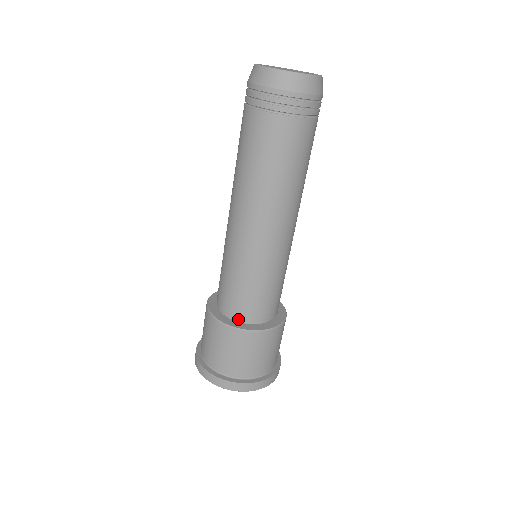
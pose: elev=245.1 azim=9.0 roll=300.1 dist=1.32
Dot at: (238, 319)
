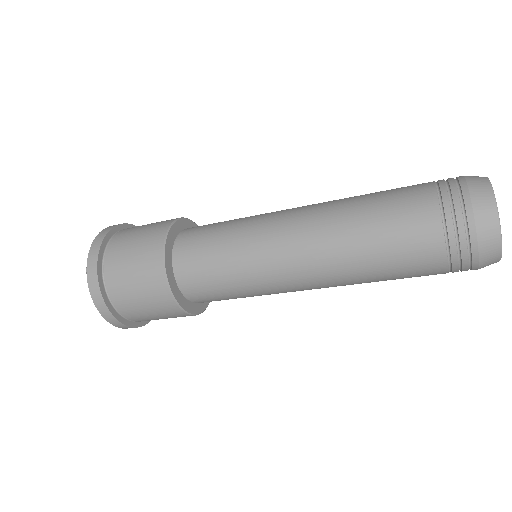
Dot at: (189, 298)
